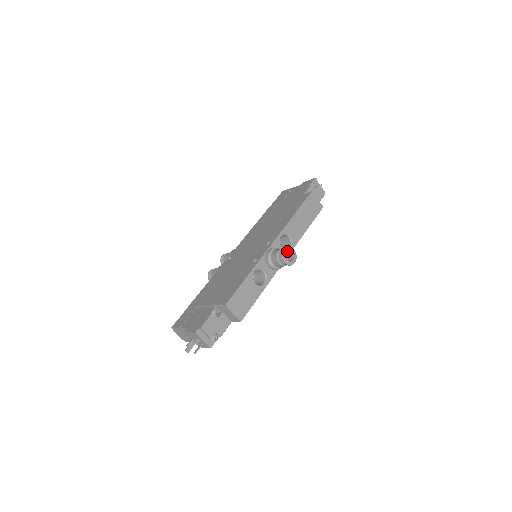
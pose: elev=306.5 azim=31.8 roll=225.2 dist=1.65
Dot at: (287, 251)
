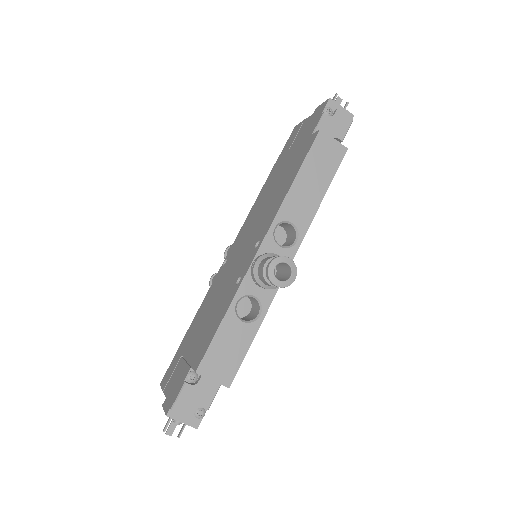
Dot at: (275, 265)
